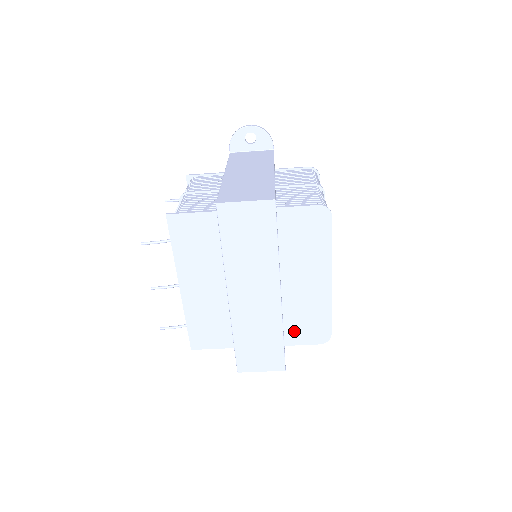
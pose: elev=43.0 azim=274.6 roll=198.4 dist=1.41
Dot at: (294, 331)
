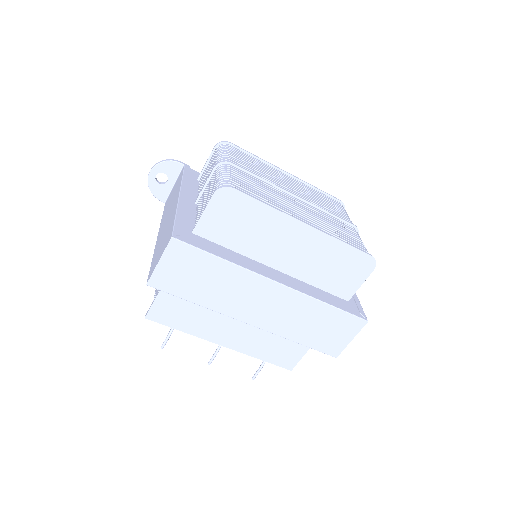
Dot at: (339, 285)
